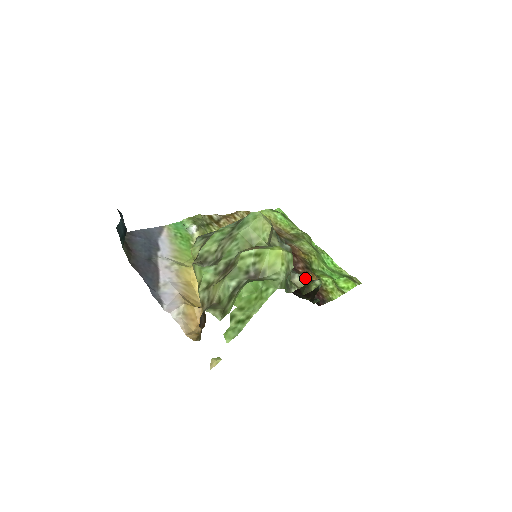
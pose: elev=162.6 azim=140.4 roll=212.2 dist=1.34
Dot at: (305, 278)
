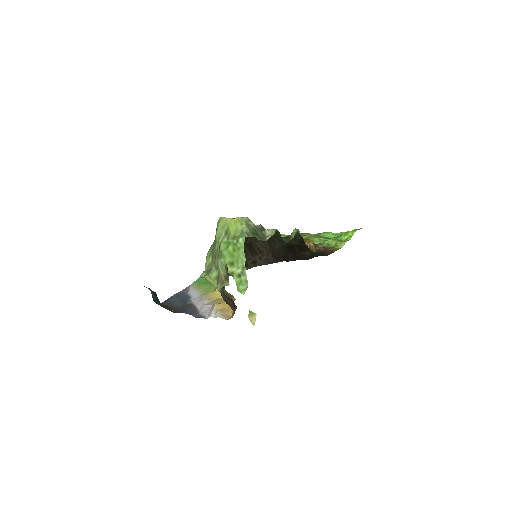
Dot at: occluded
